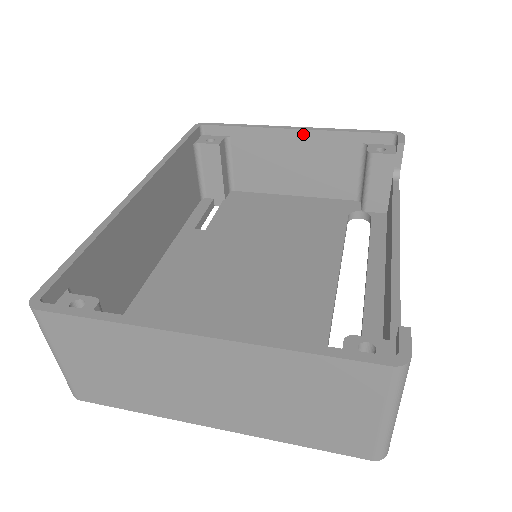
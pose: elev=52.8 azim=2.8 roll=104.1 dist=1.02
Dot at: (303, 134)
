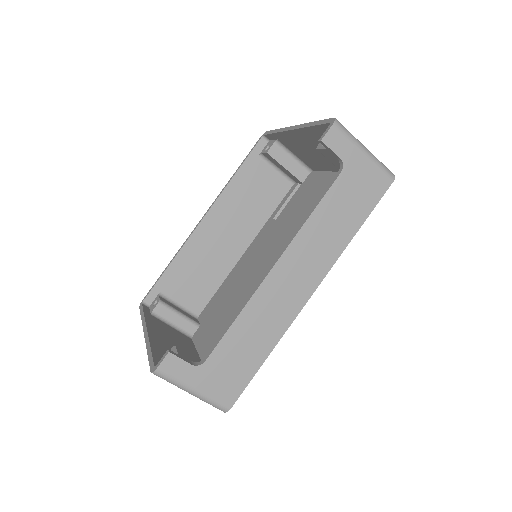
Dot at: (297, 132)
